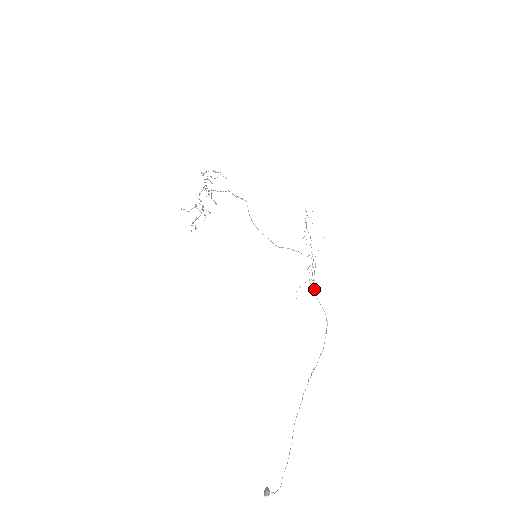
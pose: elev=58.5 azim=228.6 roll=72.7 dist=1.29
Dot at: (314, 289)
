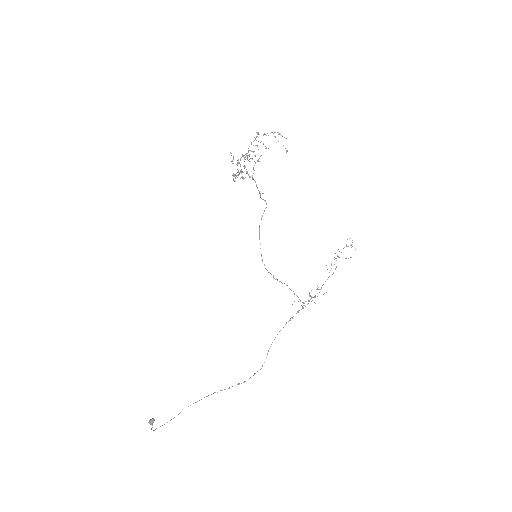
Dot at: occluded
